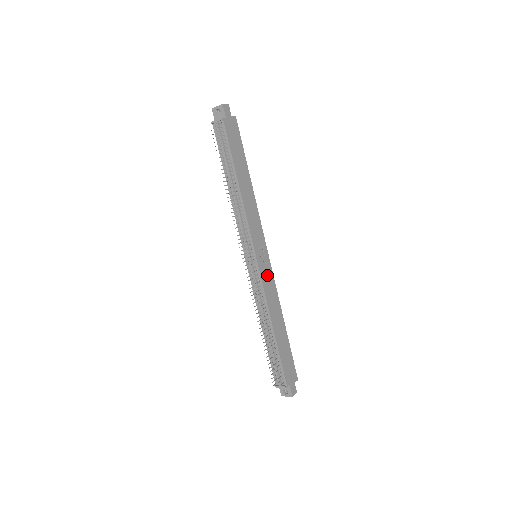
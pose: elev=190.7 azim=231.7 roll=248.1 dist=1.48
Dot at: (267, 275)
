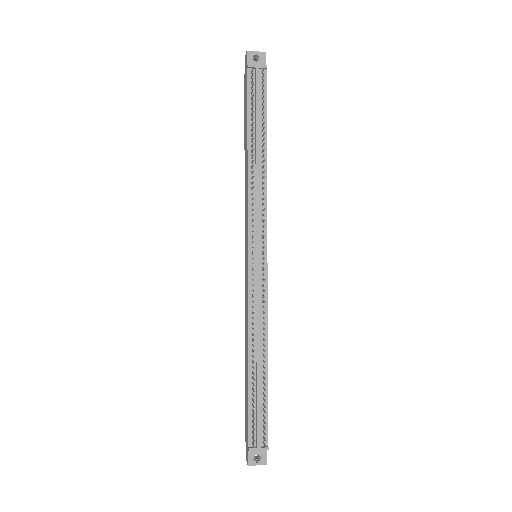
Dot at: occluded
